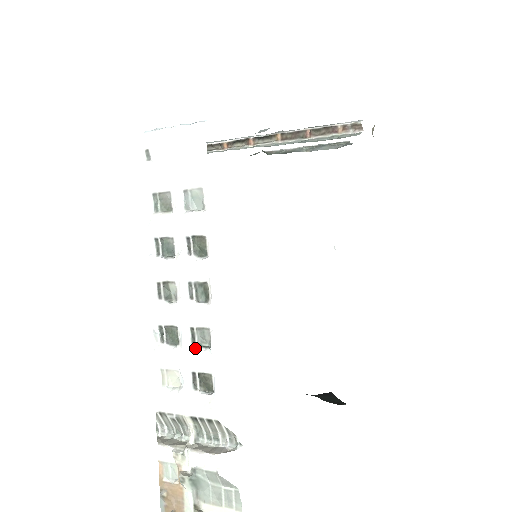
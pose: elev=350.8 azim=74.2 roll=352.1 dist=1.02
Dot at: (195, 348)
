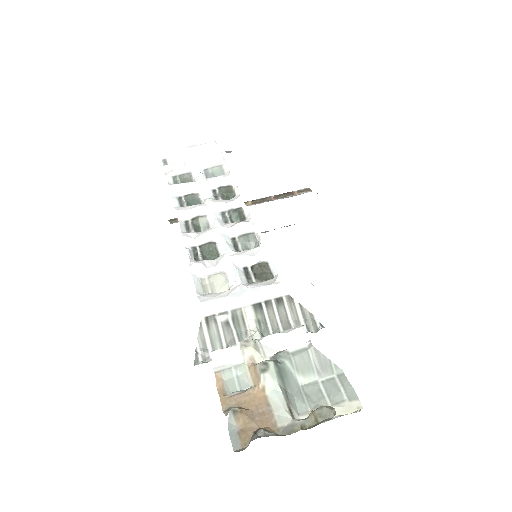
Dot at: (241, 251)
